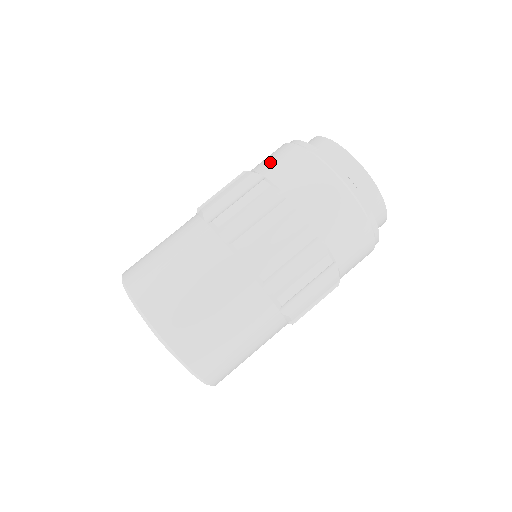
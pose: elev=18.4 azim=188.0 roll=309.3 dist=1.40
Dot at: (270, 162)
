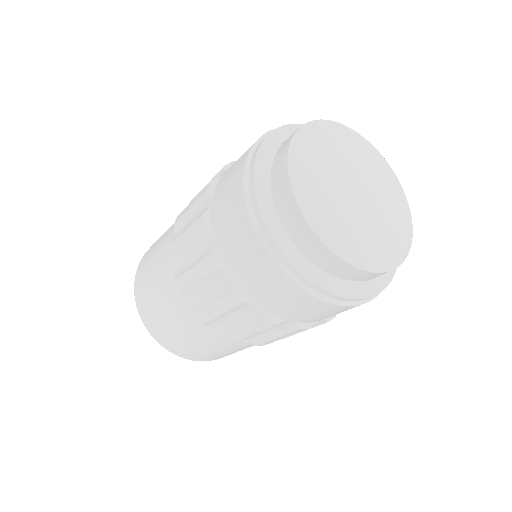
Dot at: occluded
